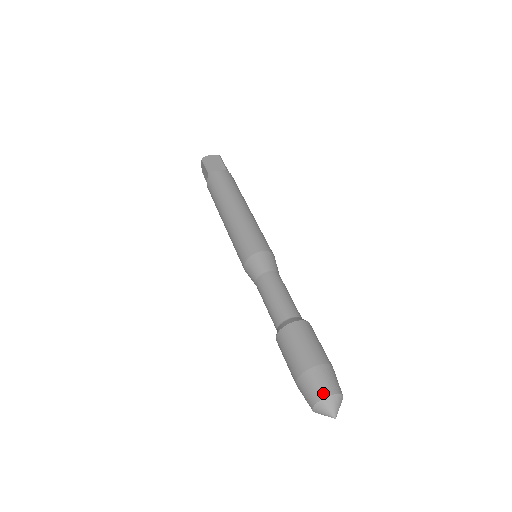
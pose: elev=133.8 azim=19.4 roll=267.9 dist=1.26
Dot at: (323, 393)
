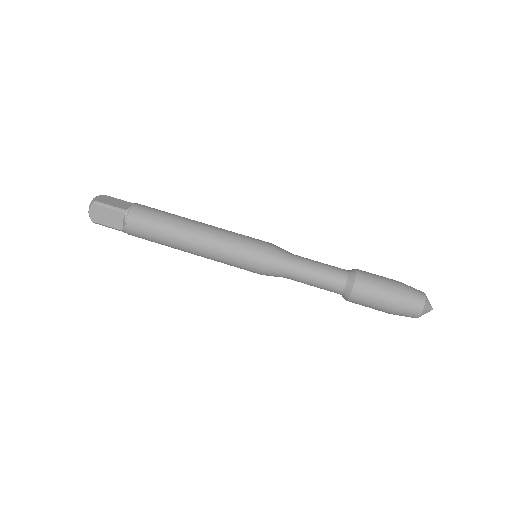
Dot at: (422, 296)
